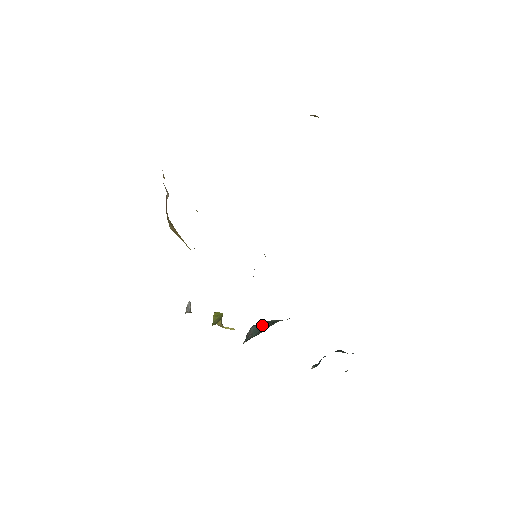
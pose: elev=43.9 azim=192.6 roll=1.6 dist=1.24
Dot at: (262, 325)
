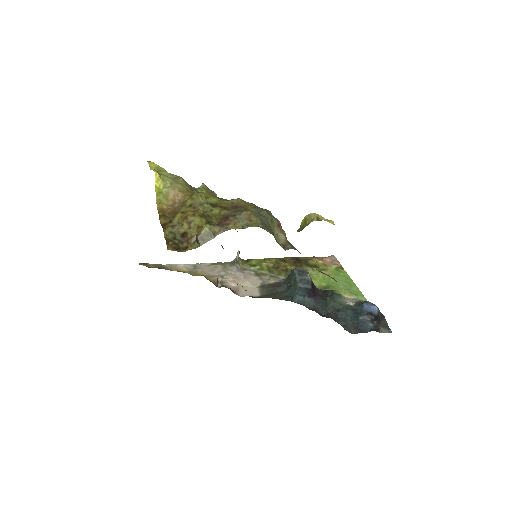
Dot at: (290, 279)
